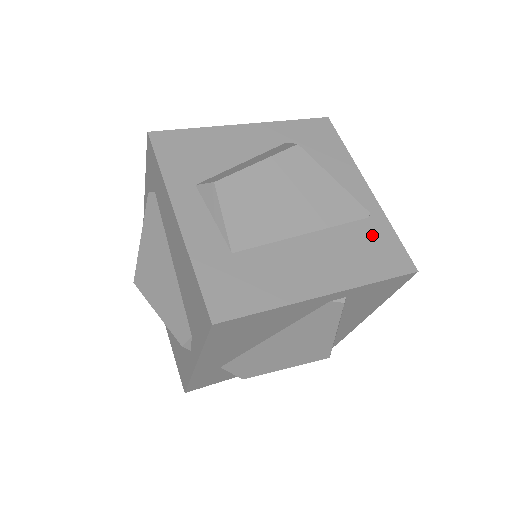
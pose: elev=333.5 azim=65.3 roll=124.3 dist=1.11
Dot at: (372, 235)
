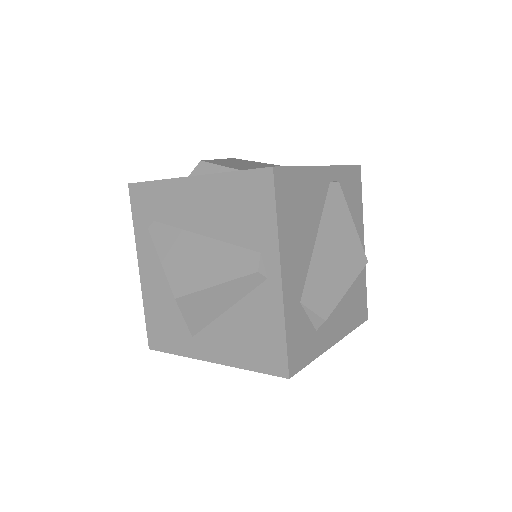
Dot at: occluded
